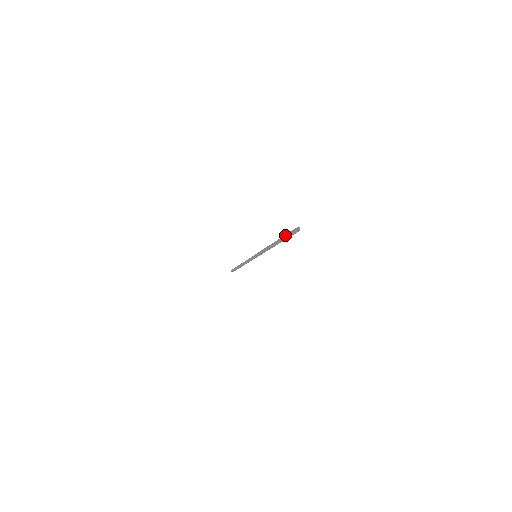
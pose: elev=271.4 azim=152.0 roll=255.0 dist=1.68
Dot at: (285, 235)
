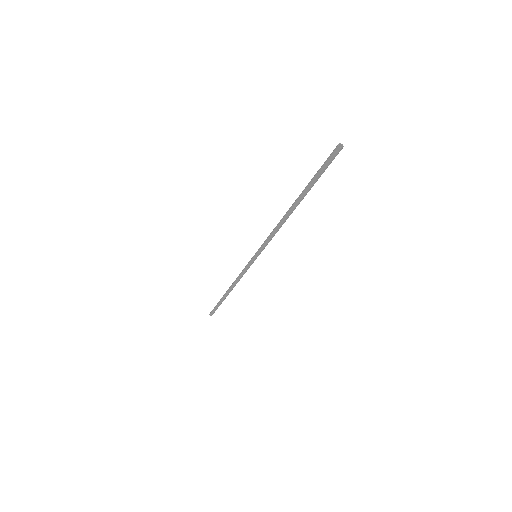
Dot at: (316, 175)
